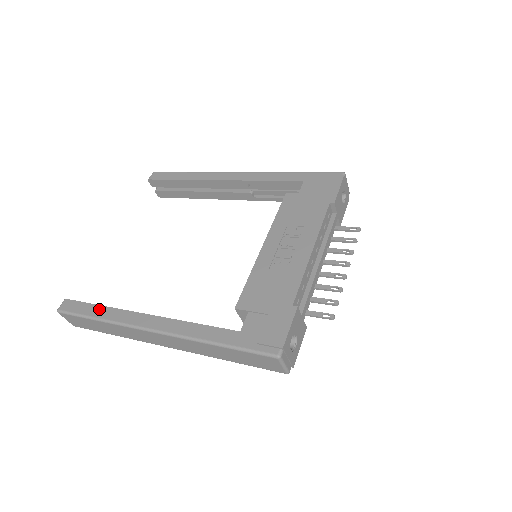
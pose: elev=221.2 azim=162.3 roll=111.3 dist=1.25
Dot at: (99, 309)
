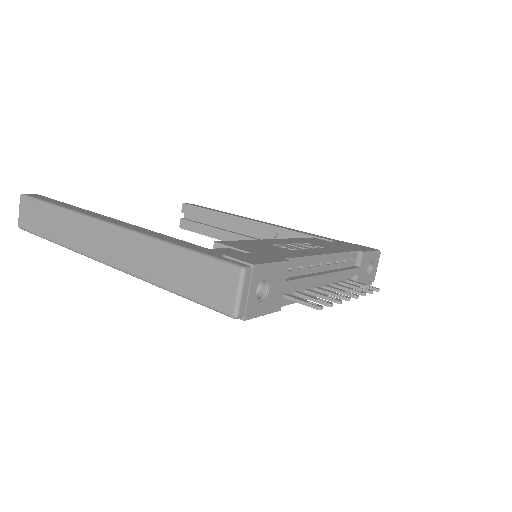
Dot at: (65, 204)
